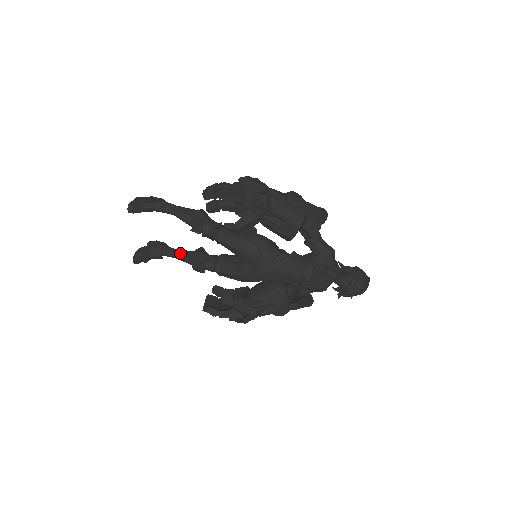
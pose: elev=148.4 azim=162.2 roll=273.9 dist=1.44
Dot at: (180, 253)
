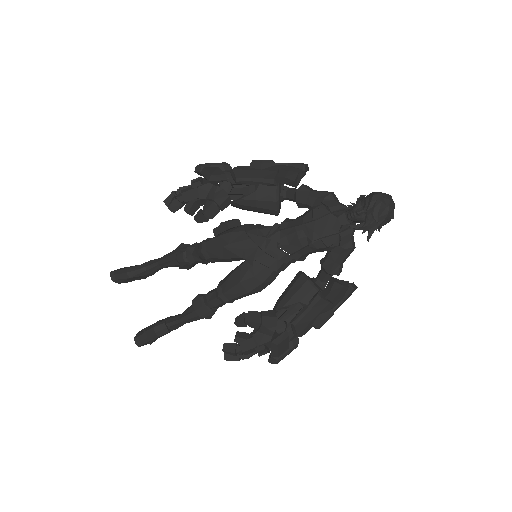
Dot at: (184, 311)
